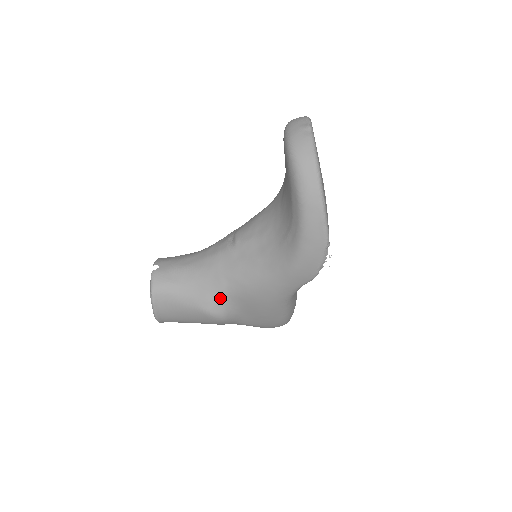
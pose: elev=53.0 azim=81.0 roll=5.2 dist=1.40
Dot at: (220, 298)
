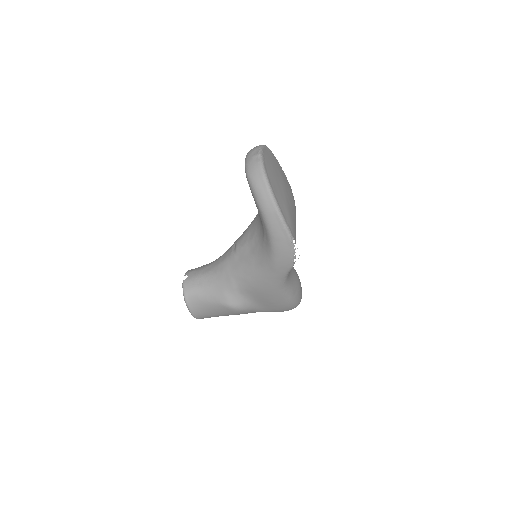
Dot at: (234, 293)
